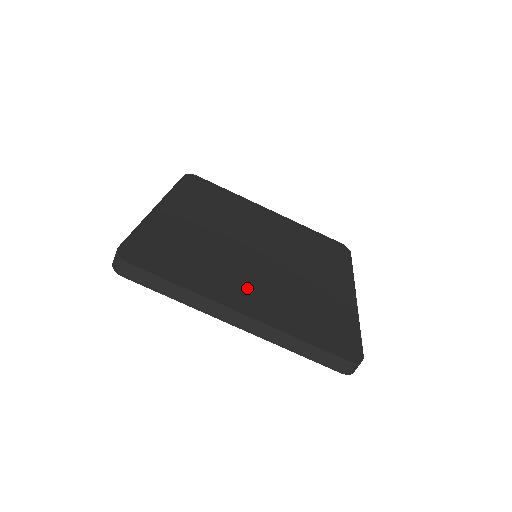
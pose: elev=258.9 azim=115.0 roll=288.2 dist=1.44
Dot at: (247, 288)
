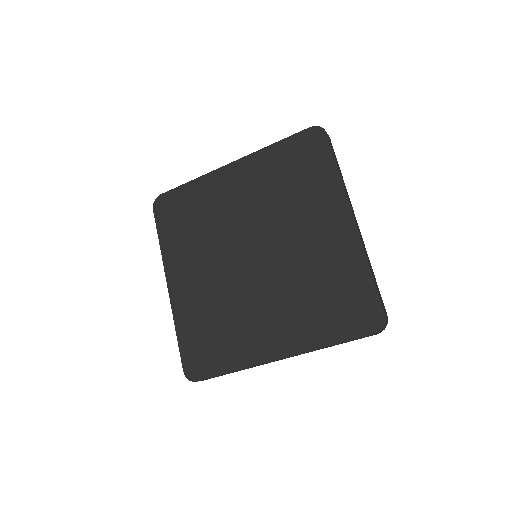
Dot at: (269, 323)
